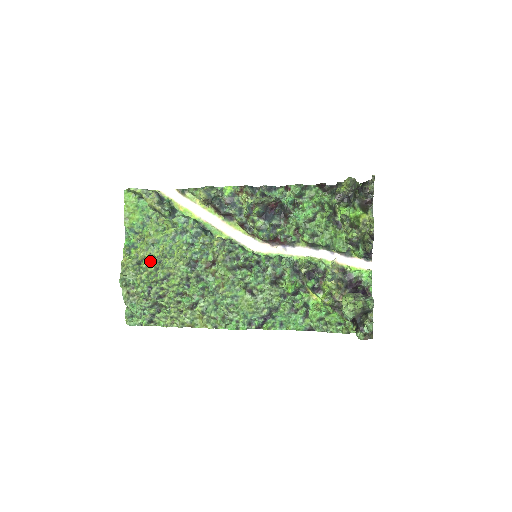
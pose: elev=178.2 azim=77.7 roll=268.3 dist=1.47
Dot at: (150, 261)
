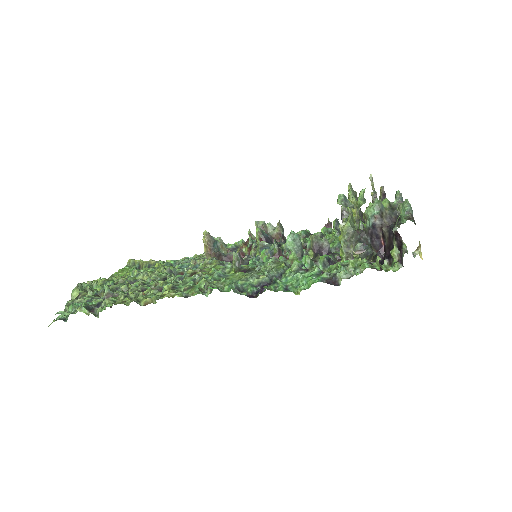
Dot at: occluded
